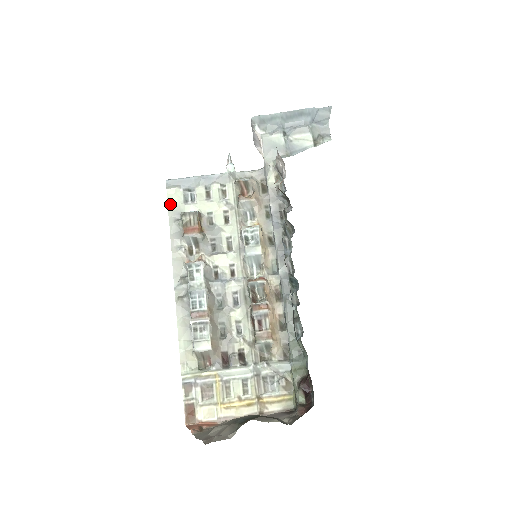
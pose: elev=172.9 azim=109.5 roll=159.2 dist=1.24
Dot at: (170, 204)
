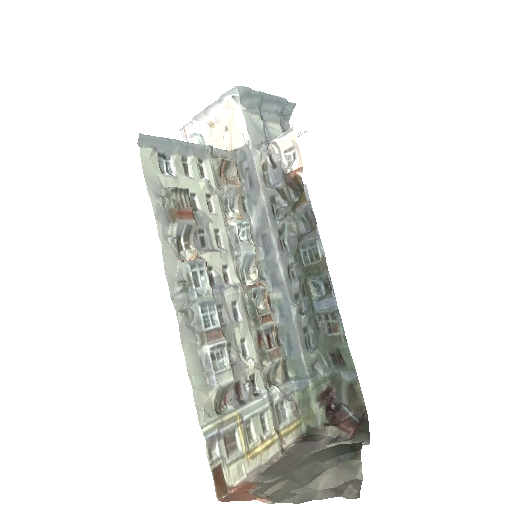
Dot at: (146, 171)
